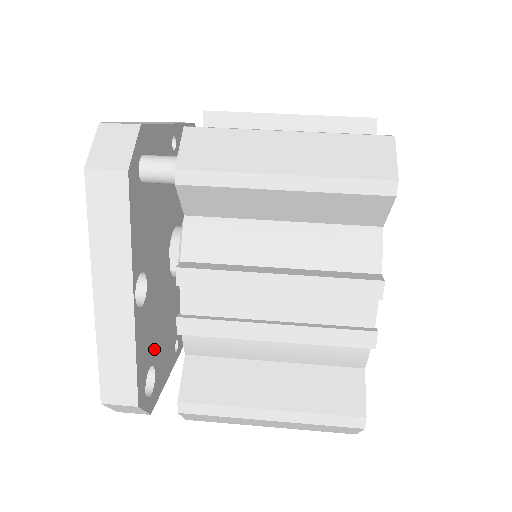
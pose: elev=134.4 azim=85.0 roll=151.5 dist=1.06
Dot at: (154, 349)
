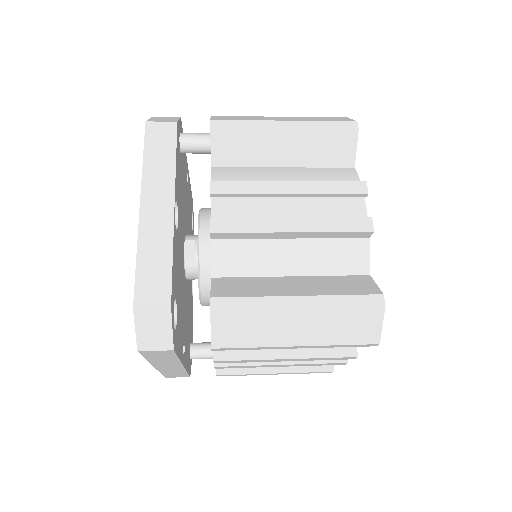
Dot at: (177, 293)
